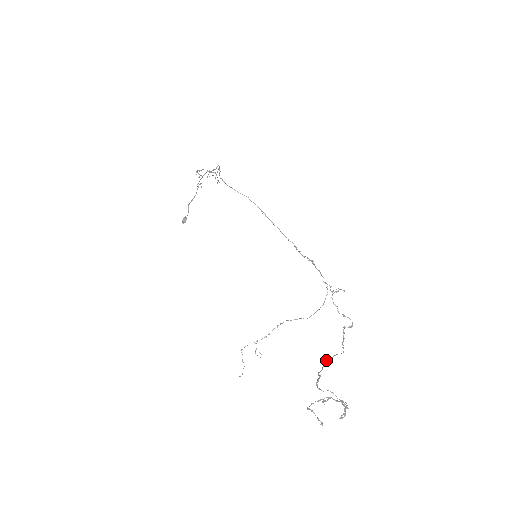
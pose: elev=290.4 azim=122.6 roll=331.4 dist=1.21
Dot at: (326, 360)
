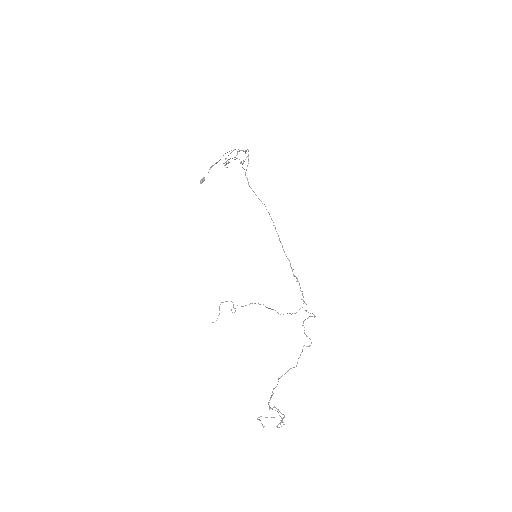
Dot at: occluded
